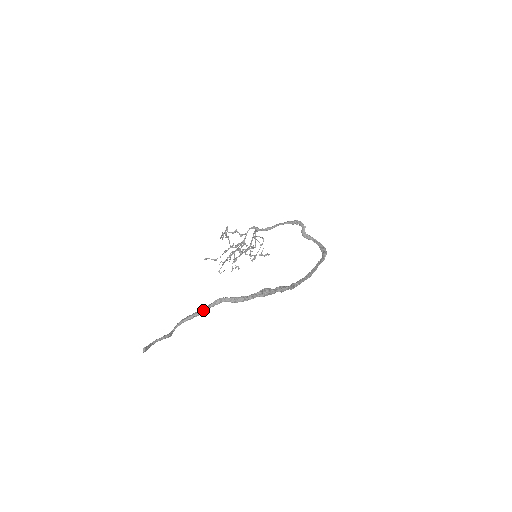
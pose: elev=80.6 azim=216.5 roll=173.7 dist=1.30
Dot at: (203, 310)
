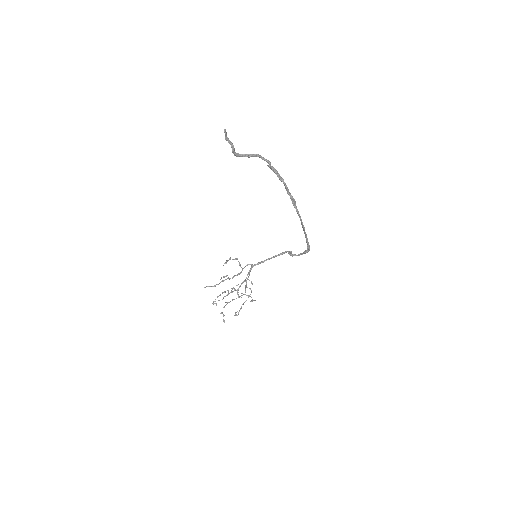
Dot at: (252, 154)
